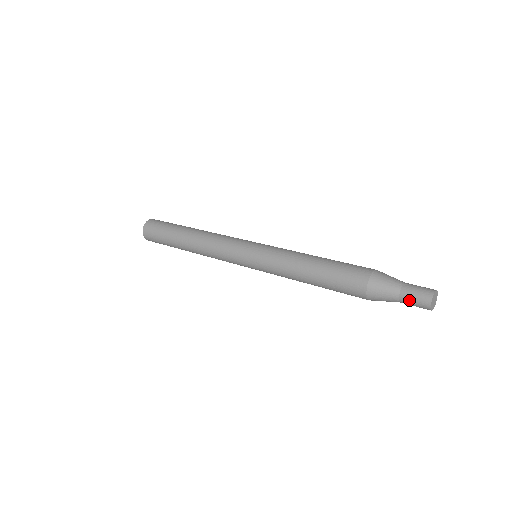
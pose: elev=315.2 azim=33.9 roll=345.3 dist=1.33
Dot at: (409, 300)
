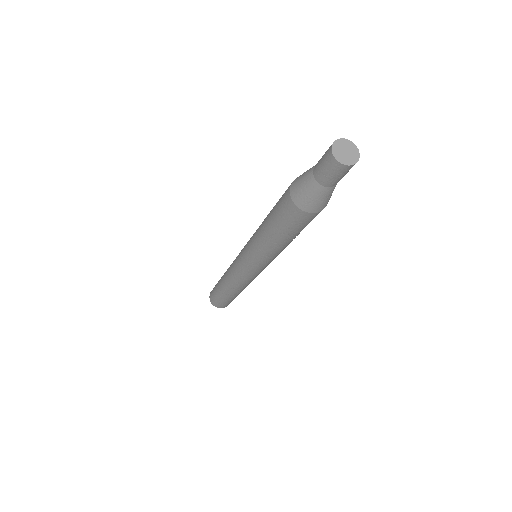
Dot at: (328, 179)
